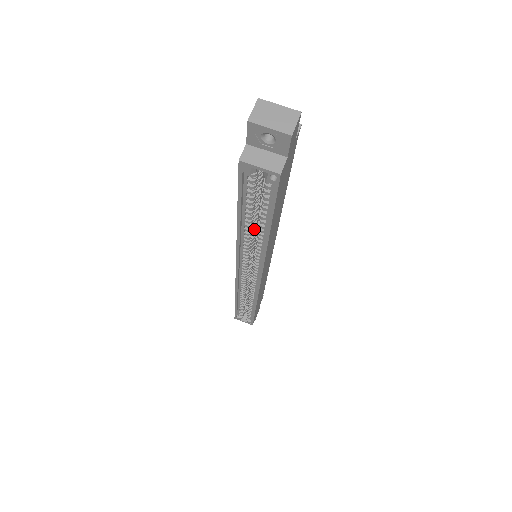
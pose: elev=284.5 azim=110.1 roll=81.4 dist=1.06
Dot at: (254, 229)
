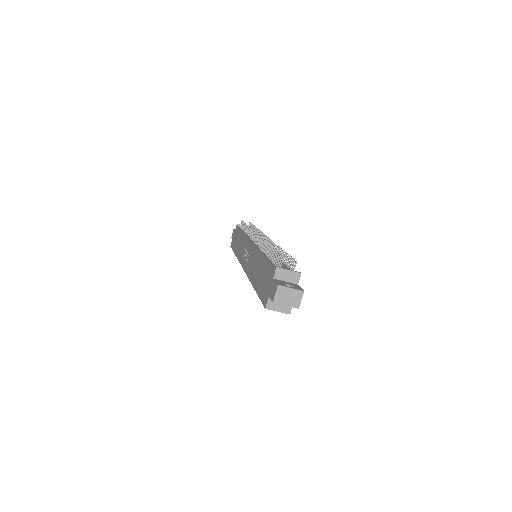
Dot at: occluded
